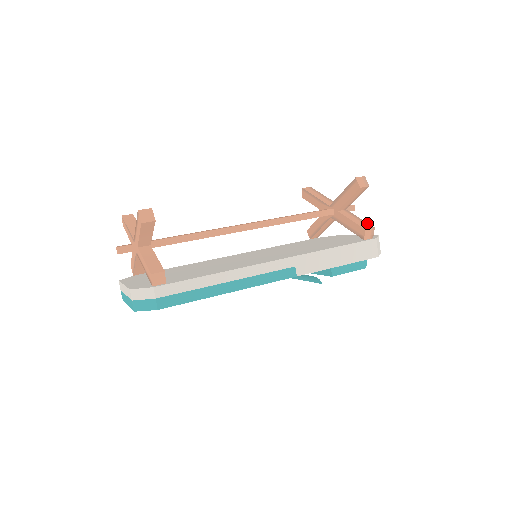
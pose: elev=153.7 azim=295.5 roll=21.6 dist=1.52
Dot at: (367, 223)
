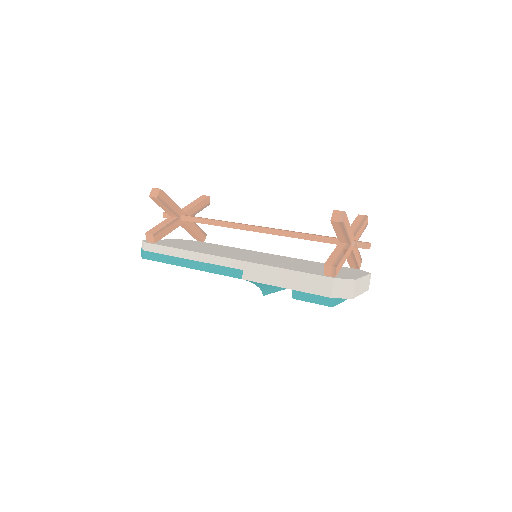
Dot at: (338, 260)
